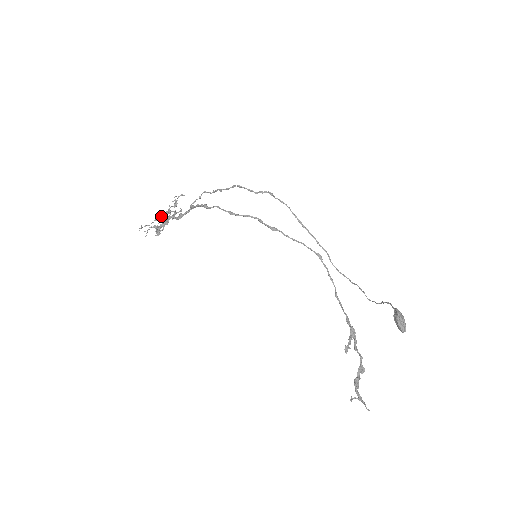
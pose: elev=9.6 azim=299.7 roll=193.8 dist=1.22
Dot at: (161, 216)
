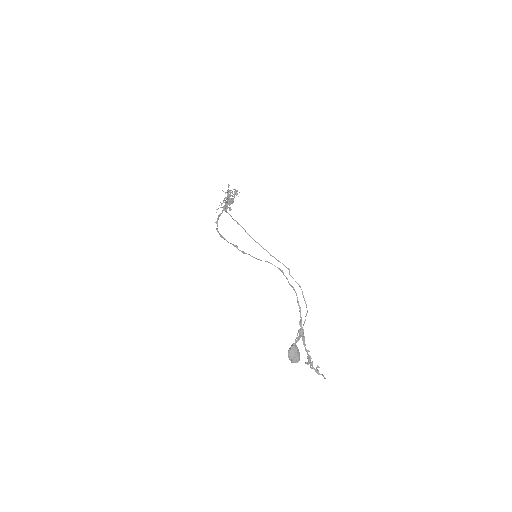
Dot at: (222, 203)
